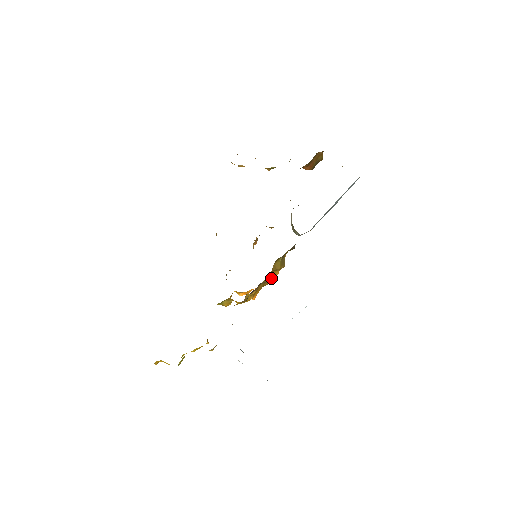
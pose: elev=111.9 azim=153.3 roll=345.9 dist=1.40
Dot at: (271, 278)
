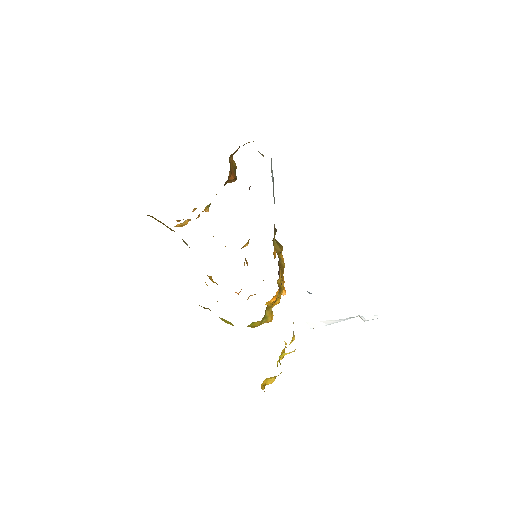
Dot at: (282, 263)
